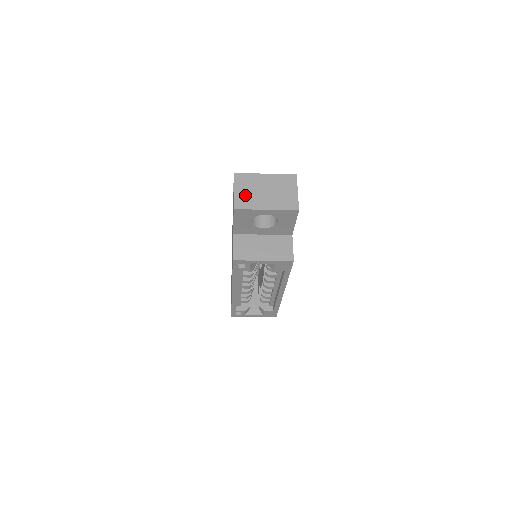
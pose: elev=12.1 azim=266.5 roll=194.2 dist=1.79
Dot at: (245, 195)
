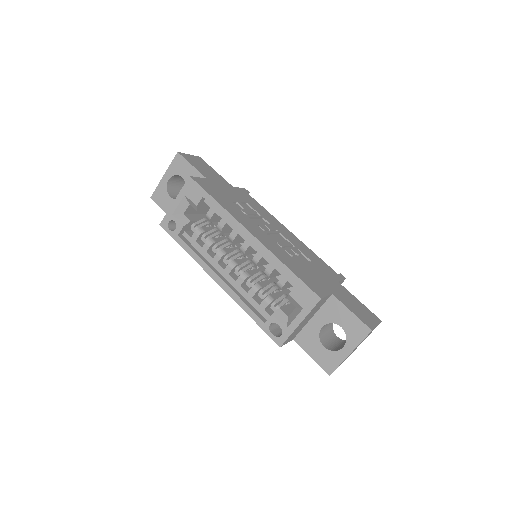
Dot at: occluded
